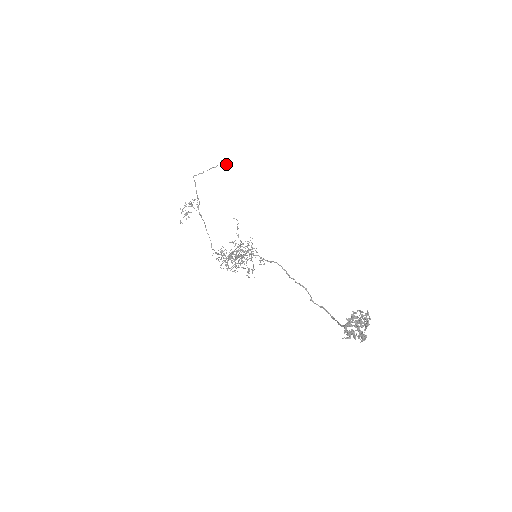
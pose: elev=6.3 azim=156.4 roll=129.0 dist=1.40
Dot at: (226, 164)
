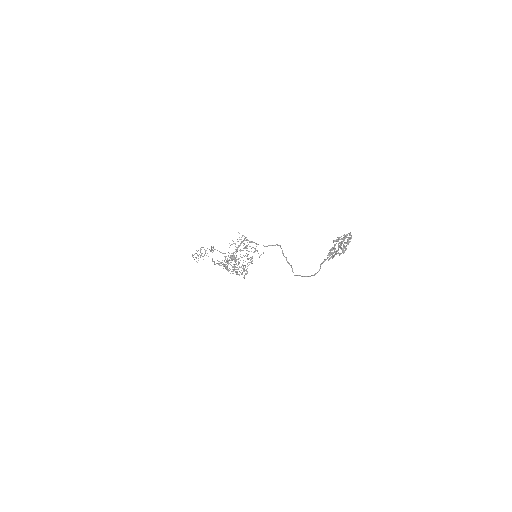
Dot at: (234, 257)
